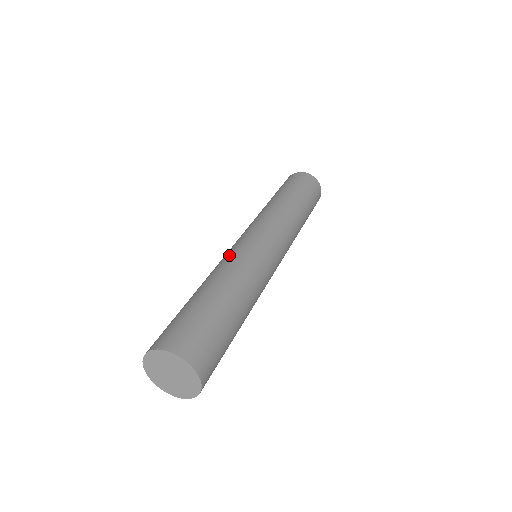
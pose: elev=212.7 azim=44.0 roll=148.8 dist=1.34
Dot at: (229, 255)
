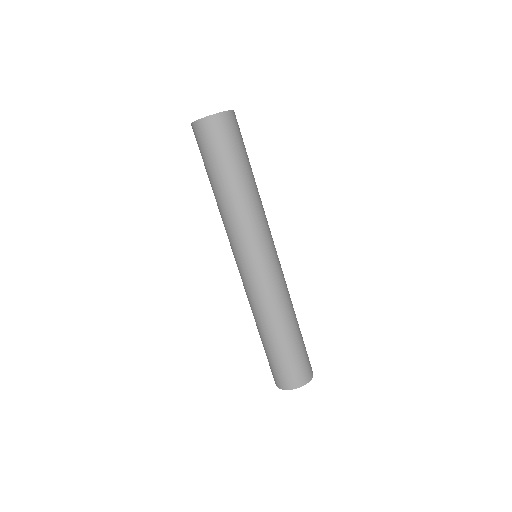
Dot at: (249, 294)
